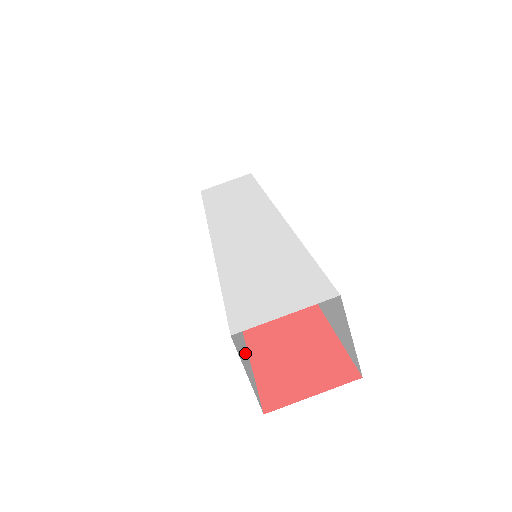
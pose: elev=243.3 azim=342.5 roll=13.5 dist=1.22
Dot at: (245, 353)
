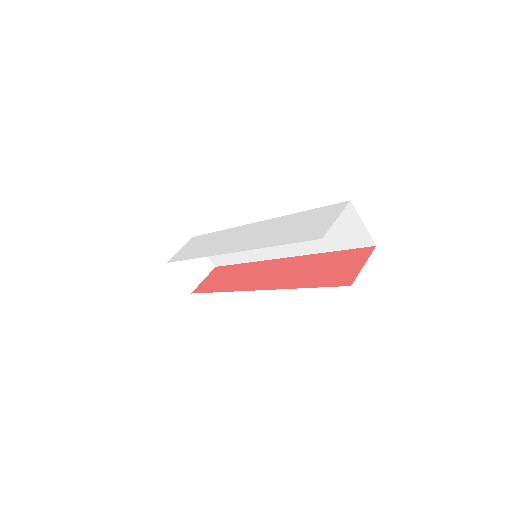
Dot at: occluded
